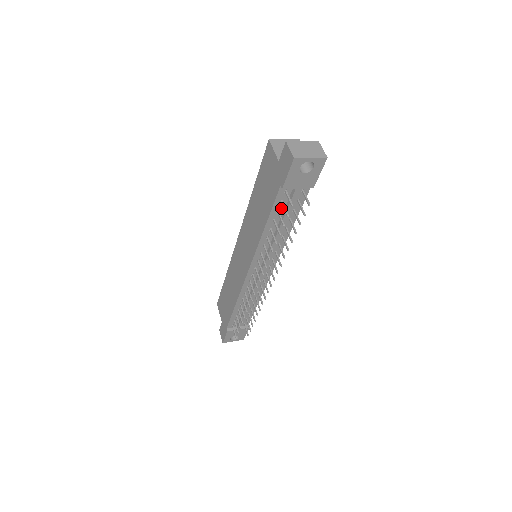
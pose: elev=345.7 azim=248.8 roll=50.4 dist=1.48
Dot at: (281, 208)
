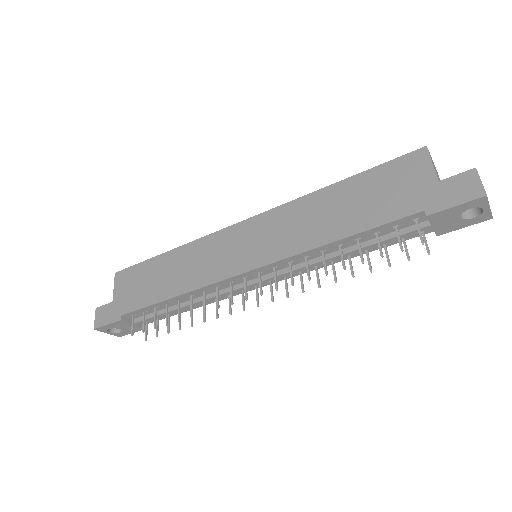
Dot at: (383, 232)
